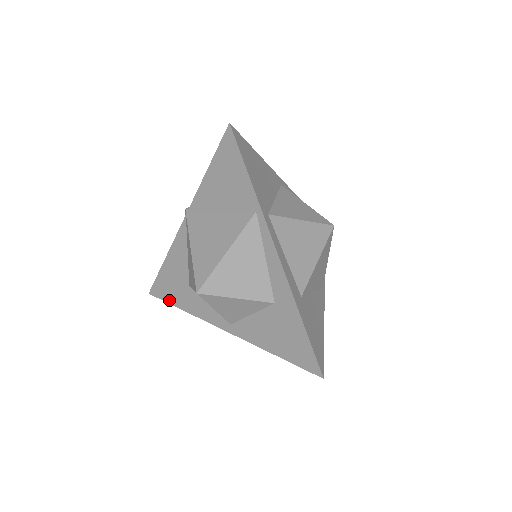
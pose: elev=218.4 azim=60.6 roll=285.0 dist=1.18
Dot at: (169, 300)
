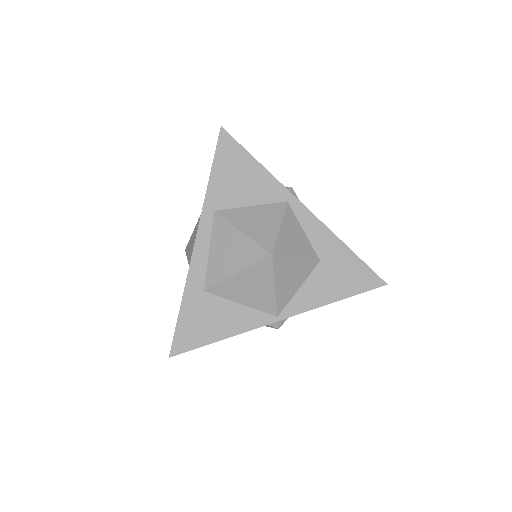
Dot at: occluded
